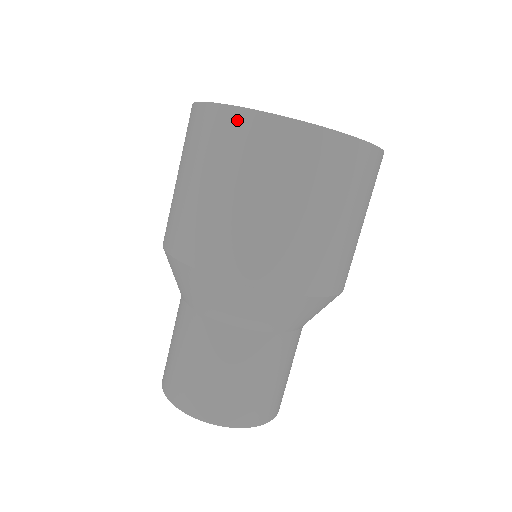
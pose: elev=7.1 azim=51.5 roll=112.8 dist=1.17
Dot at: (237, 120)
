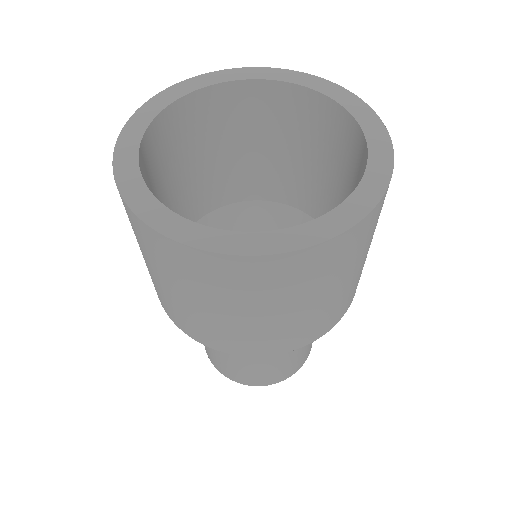
Dot at: occluded
